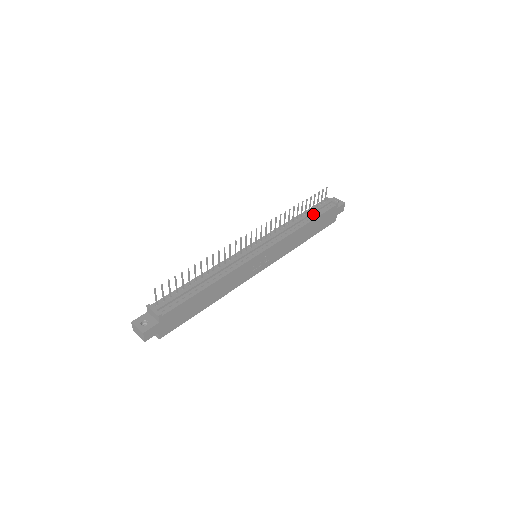
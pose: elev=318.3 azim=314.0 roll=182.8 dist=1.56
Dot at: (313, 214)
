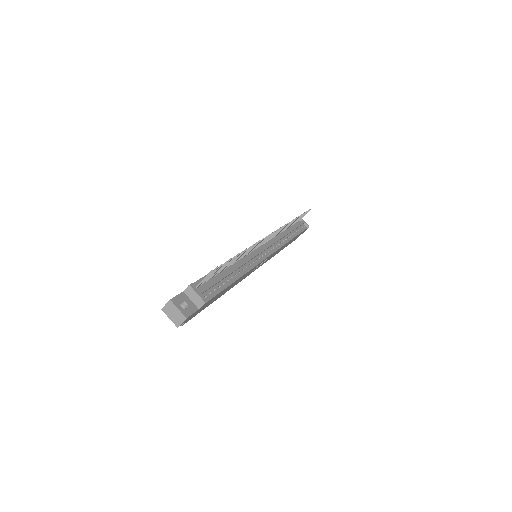
Dot at: (295, 230)
